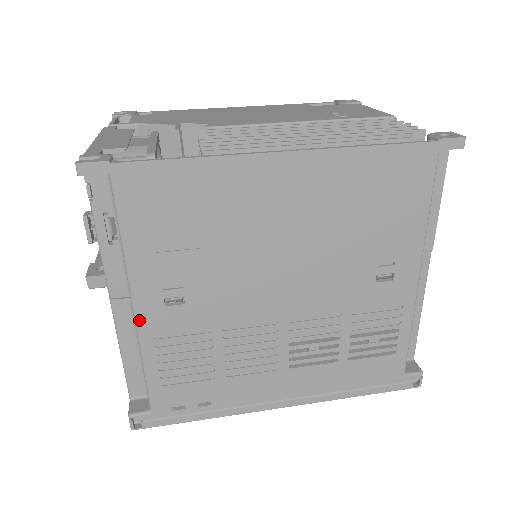
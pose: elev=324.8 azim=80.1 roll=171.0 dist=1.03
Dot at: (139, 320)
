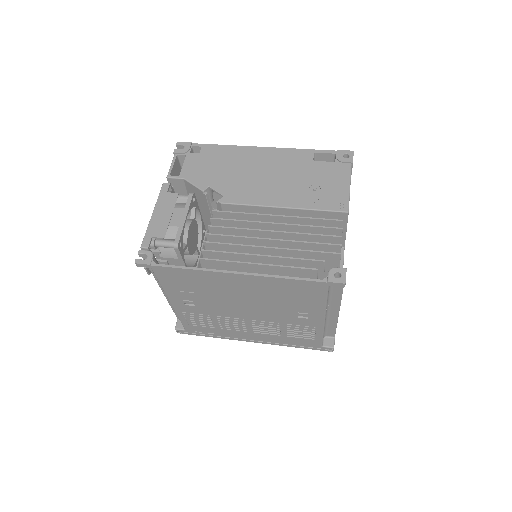
Dot at: (174, 306)
